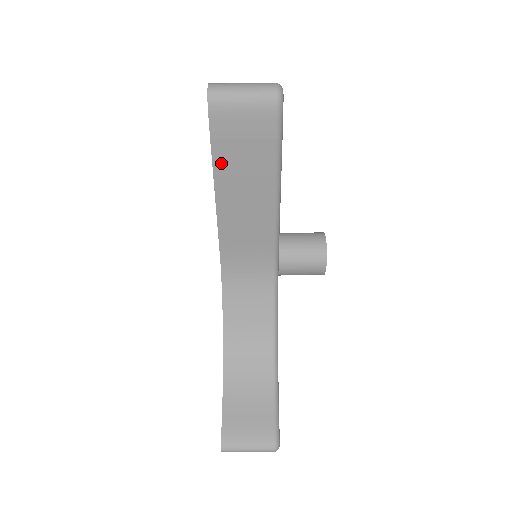
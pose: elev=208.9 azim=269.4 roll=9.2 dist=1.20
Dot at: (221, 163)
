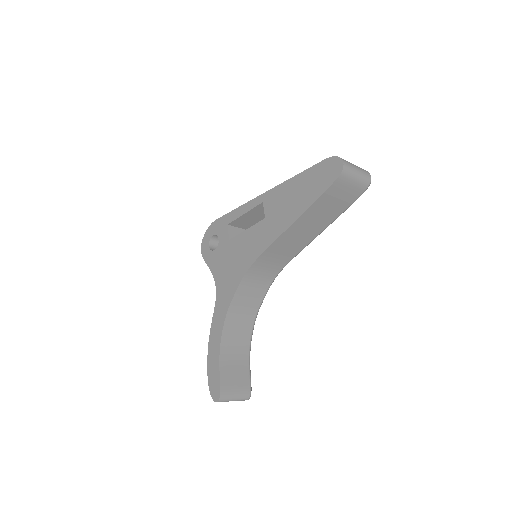
Dot at: (315, 207)
